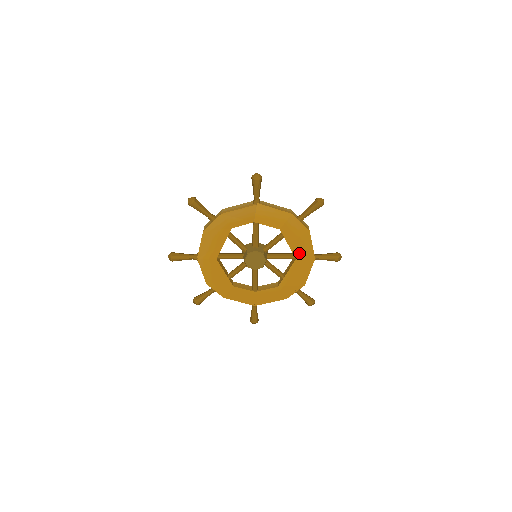
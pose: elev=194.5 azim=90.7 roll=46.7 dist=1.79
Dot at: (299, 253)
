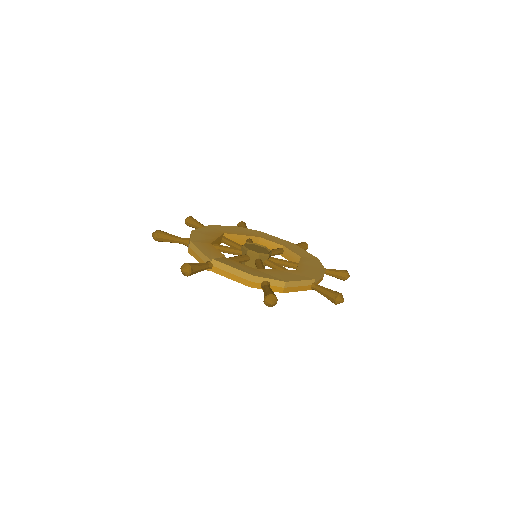
Dot at: occluded
